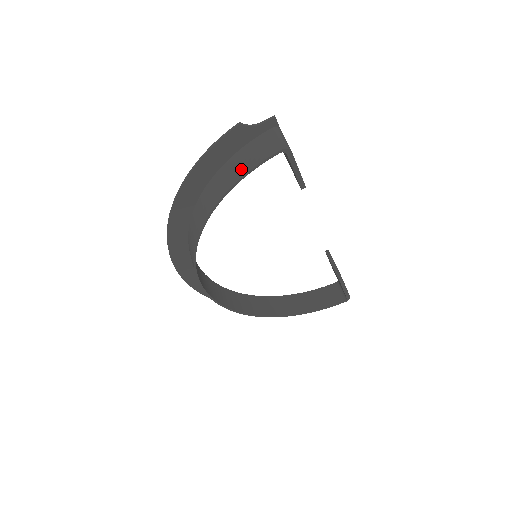
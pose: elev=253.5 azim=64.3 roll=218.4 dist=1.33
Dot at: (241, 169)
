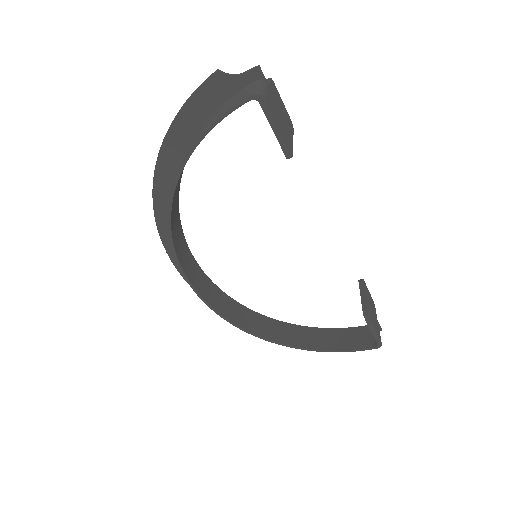
Dot at: (212, 121)
